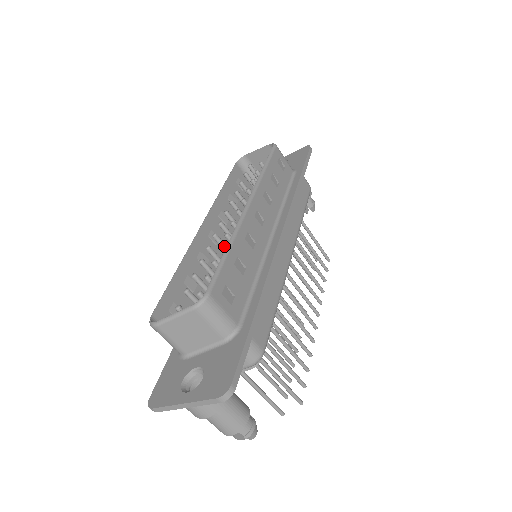
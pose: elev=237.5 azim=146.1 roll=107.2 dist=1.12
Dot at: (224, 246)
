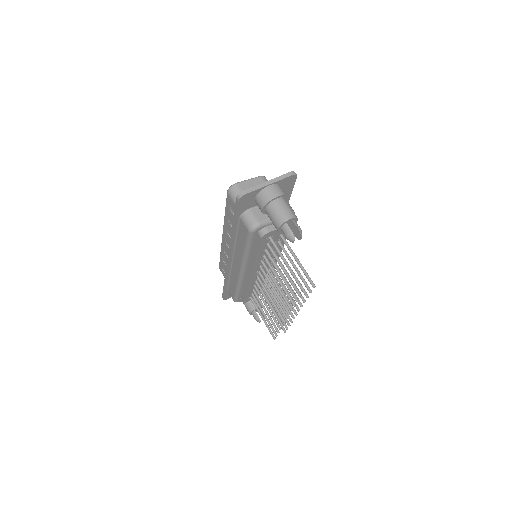
Dot at: occluded
